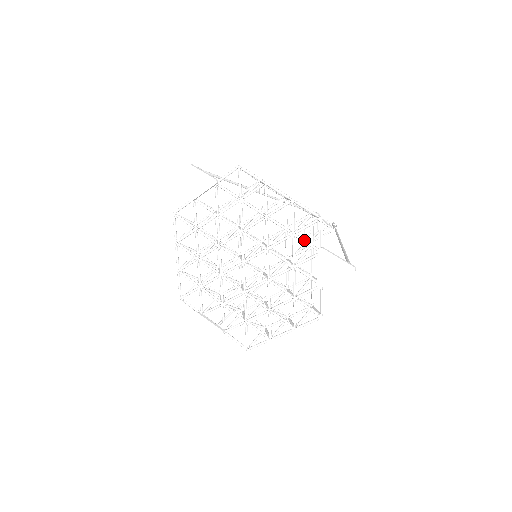
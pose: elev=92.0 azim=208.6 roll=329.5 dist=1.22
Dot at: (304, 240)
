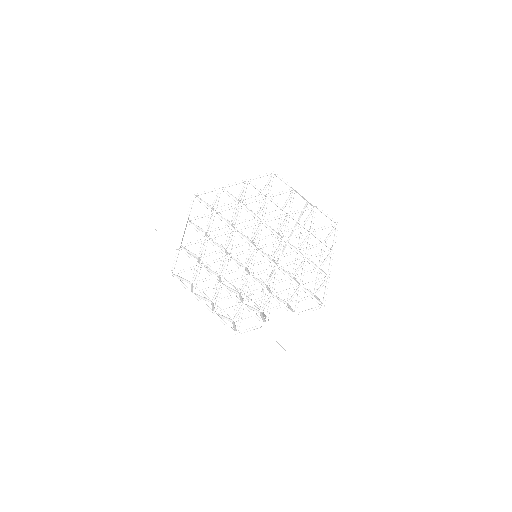
Dot at: (278, 193)
